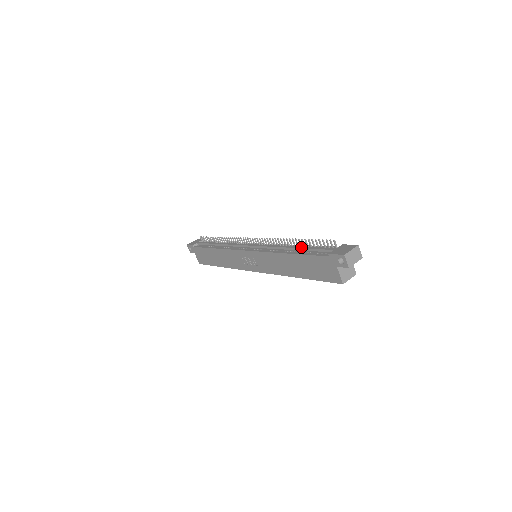
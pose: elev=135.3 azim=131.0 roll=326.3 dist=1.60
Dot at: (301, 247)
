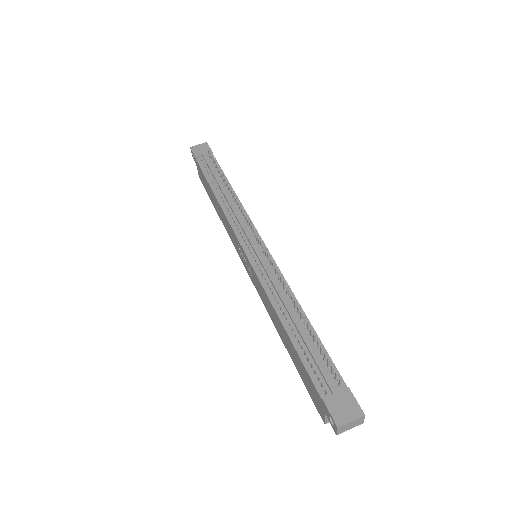
Dot at: (302, 332)
